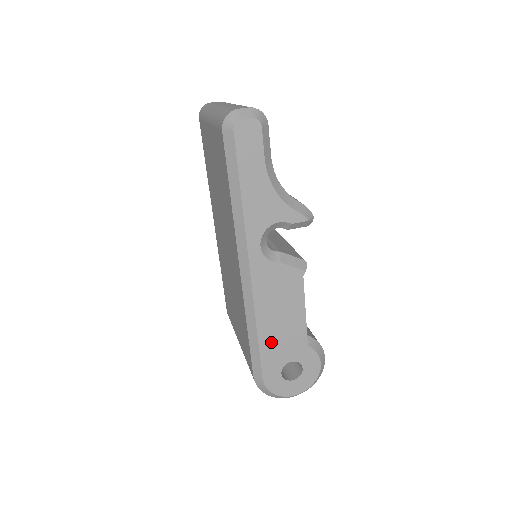
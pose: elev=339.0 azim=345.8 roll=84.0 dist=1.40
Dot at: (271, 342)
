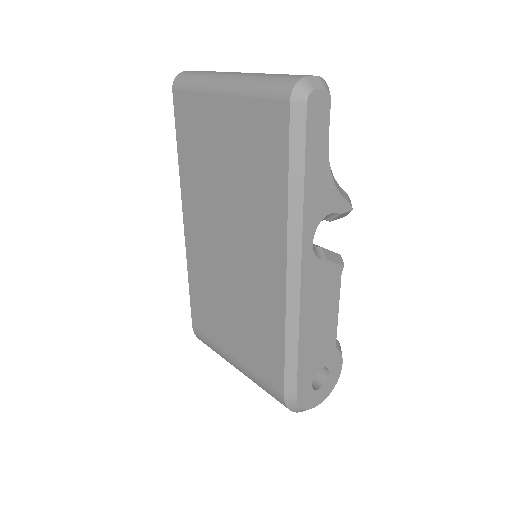
Dot at: (308, 351)
